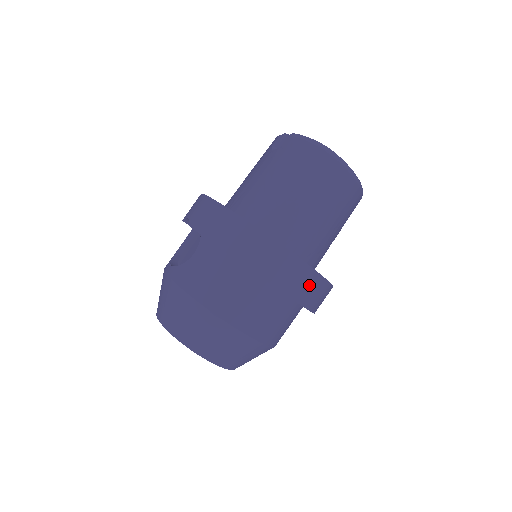
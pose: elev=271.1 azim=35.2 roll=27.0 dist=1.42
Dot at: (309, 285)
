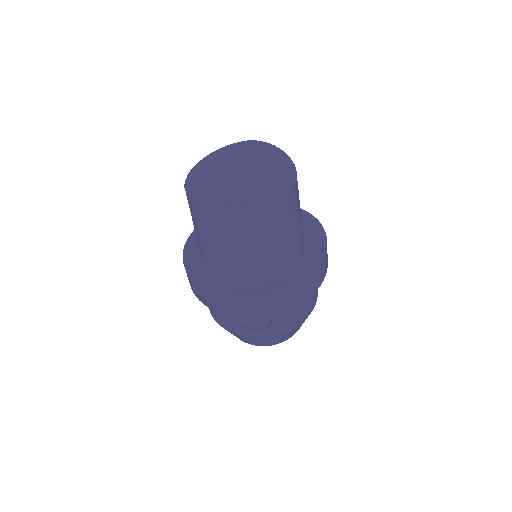
Dot at: occluded
